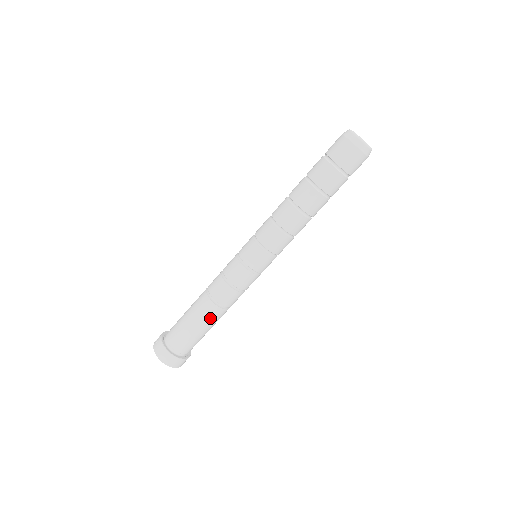
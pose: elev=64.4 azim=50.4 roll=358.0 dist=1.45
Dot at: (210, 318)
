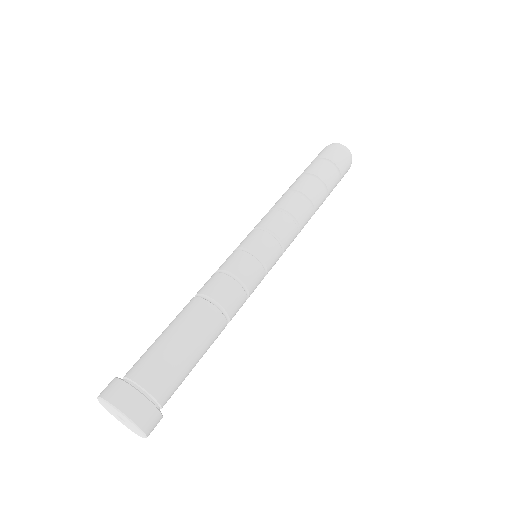
Dot at: (200, 324)
